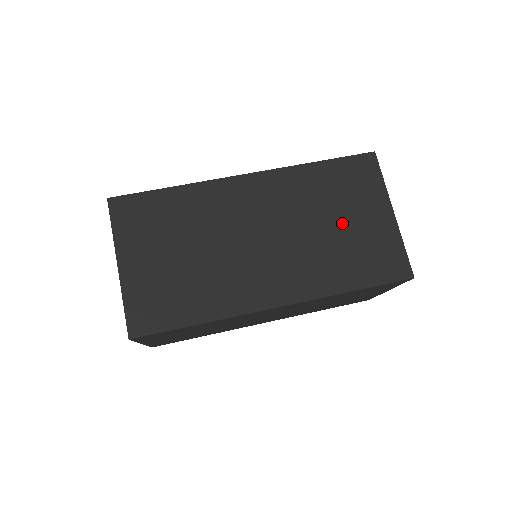
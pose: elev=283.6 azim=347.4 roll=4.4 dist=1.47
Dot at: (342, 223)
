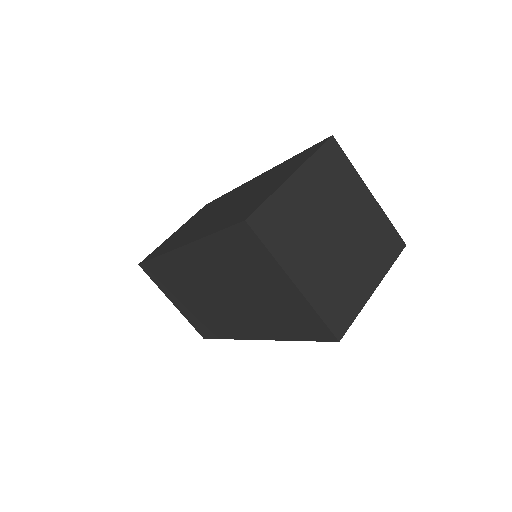
Dot at: (259, 290)
